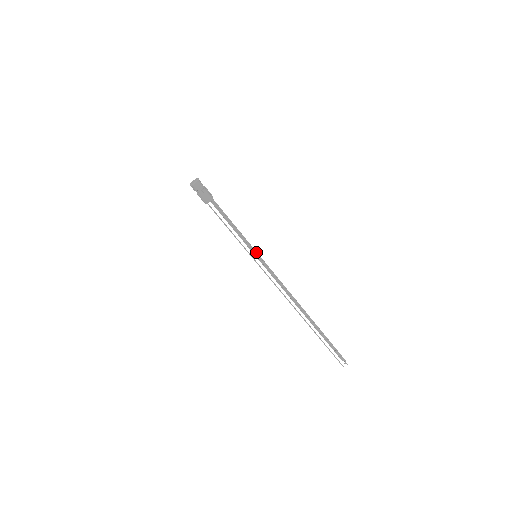
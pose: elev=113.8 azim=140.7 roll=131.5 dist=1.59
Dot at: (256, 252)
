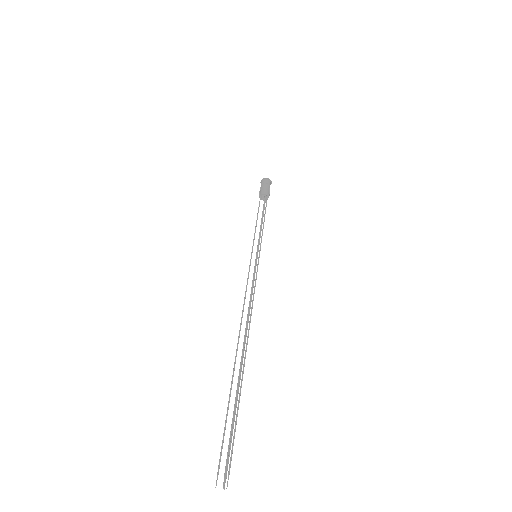
Dot at: (259, 253)
